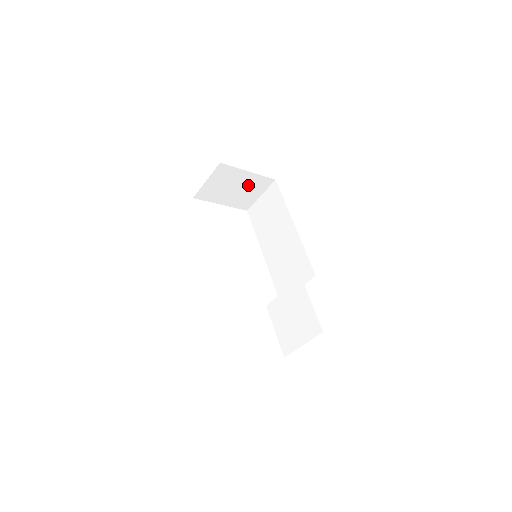
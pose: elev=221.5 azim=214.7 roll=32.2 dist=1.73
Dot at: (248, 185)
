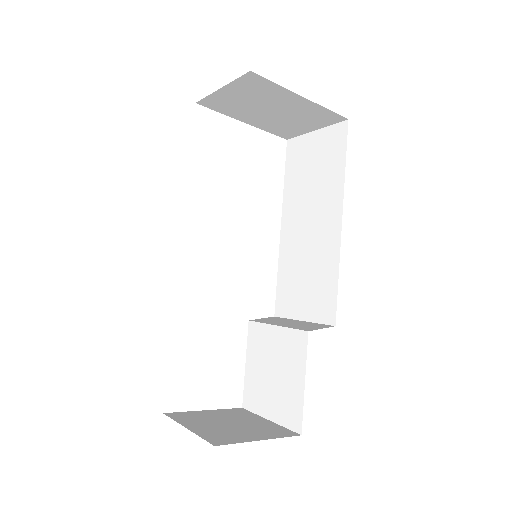
Dot at: (297, 112)
